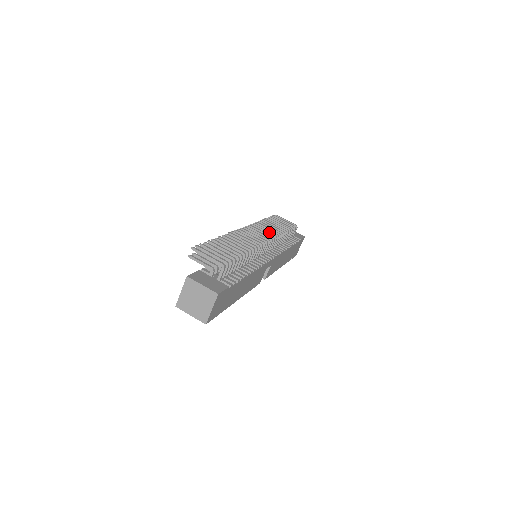
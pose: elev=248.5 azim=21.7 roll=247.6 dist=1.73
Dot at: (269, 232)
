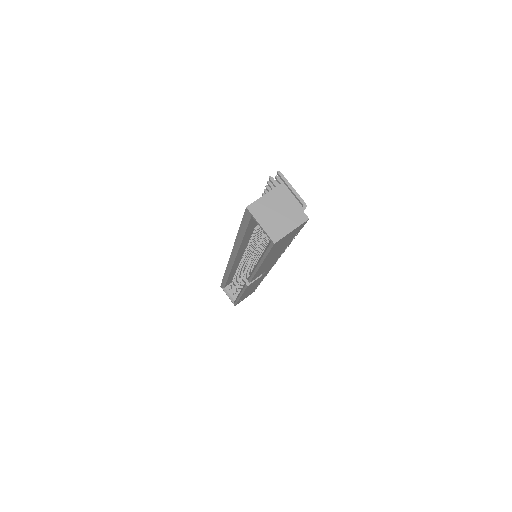
Dot at: occluded
